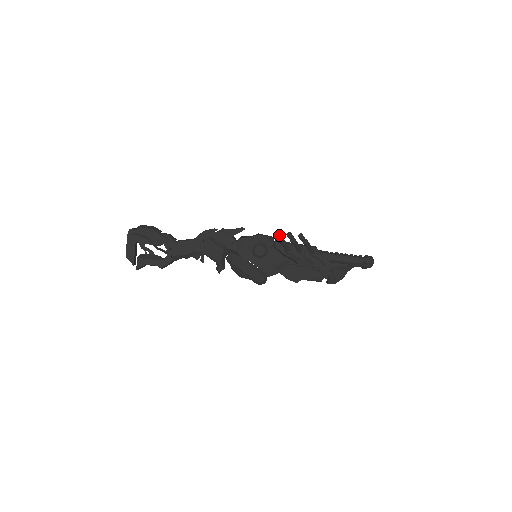
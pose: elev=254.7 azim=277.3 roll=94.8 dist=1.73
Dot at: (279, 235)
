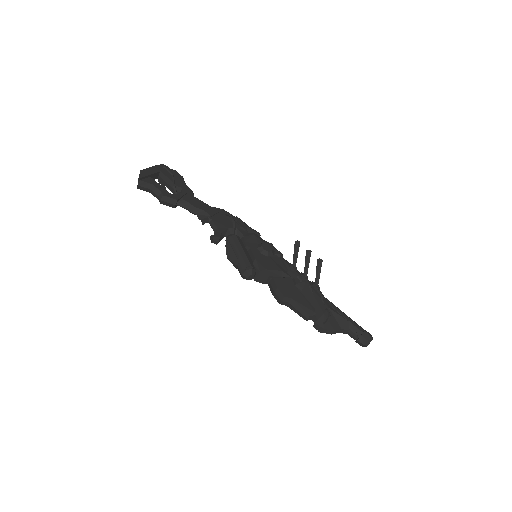
Dot at: occluded
